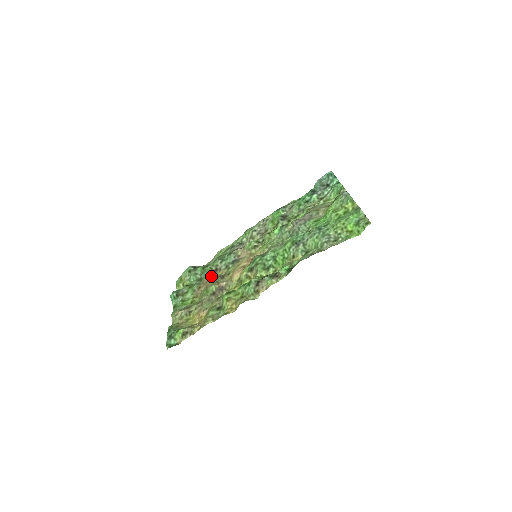
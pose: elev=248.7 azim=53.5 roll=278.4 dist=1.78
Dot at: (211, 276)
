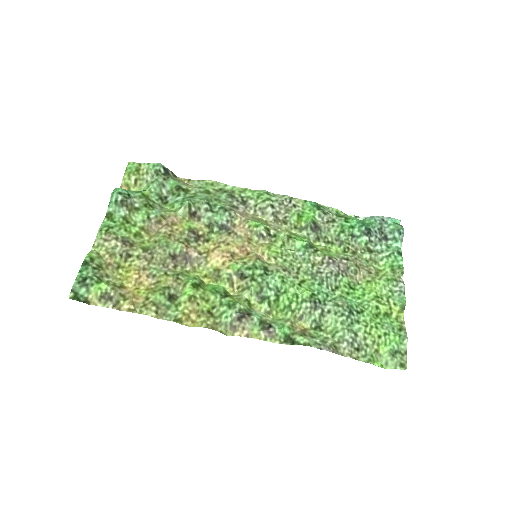
Dot at: (183, 218)
